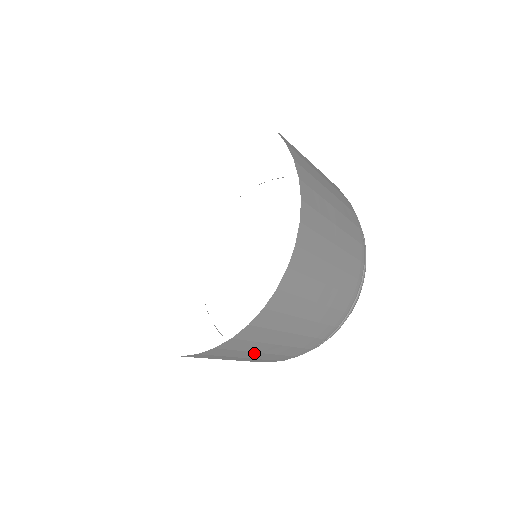
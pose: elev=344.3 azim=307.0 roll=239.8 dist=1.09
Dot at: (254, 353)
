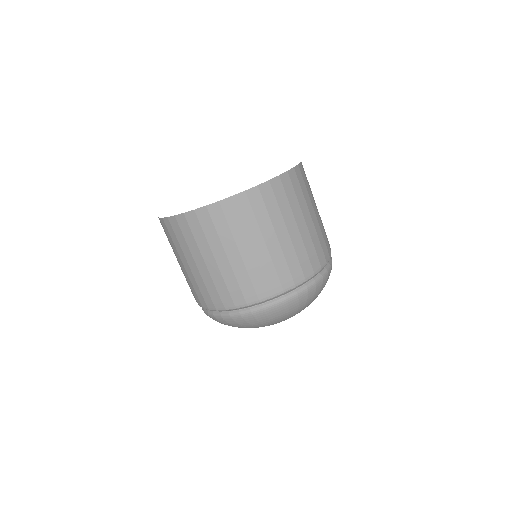
Dot at: (272, 231)
